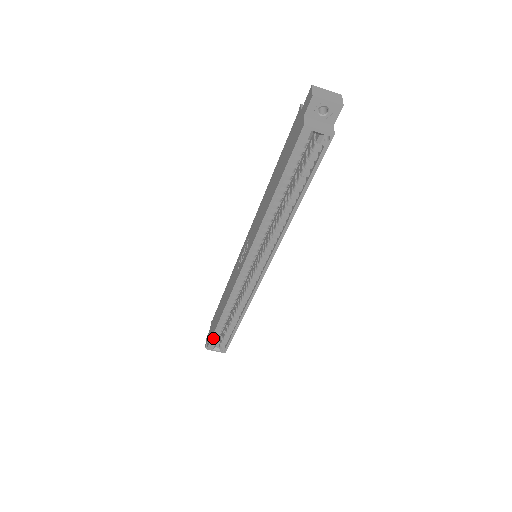
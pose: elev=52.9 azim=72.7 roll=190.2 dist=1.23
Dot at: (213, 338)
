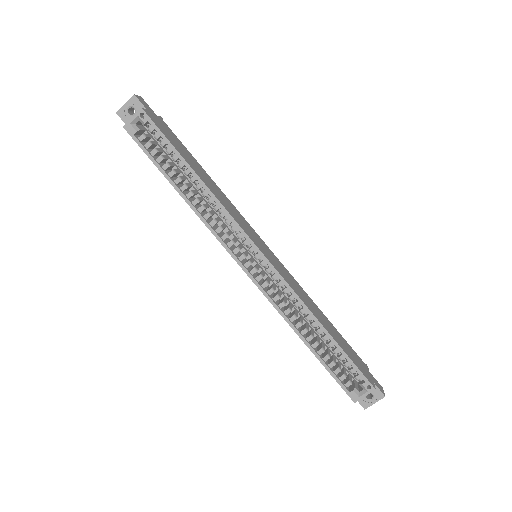
Dot at: (337, 380)
